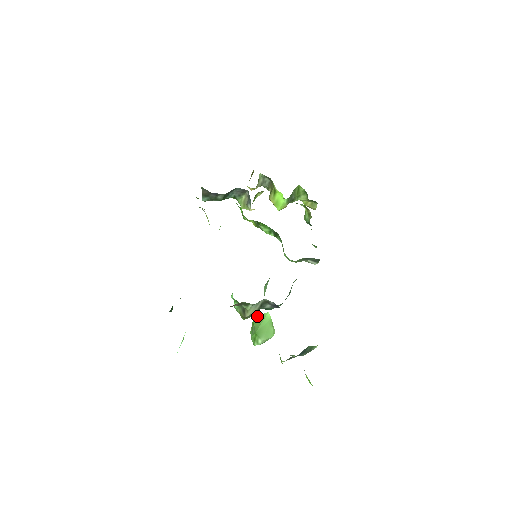
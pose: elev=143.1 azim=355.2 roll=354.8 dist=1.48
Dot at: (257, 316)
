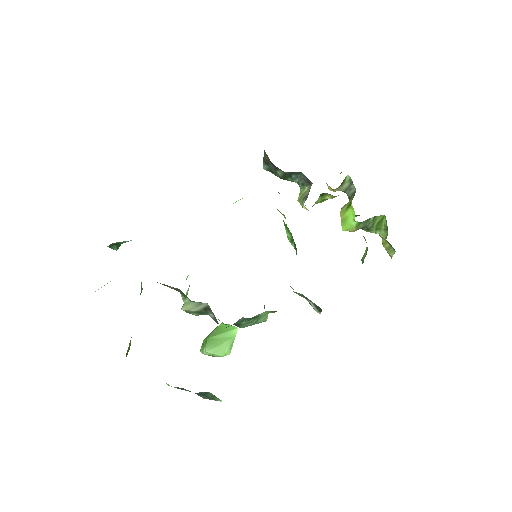
Dot at: occluded
